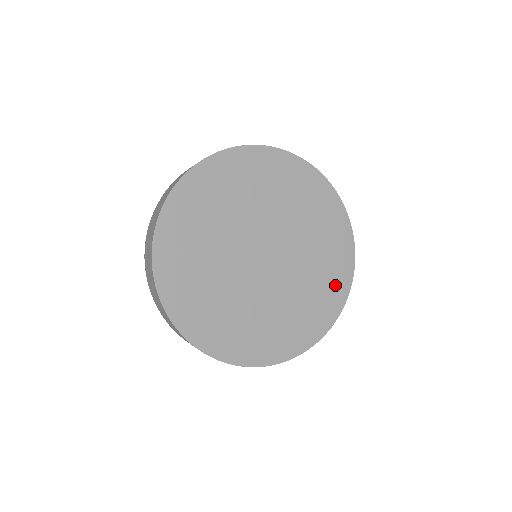
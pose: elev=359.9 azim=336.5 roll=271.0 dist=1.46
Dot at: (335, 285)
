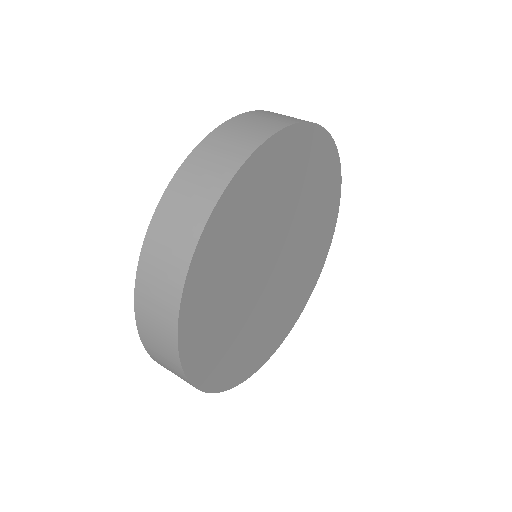
Dot at: (330, 197)
